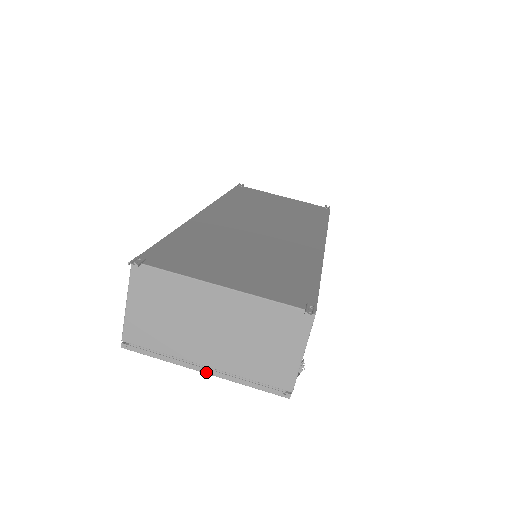
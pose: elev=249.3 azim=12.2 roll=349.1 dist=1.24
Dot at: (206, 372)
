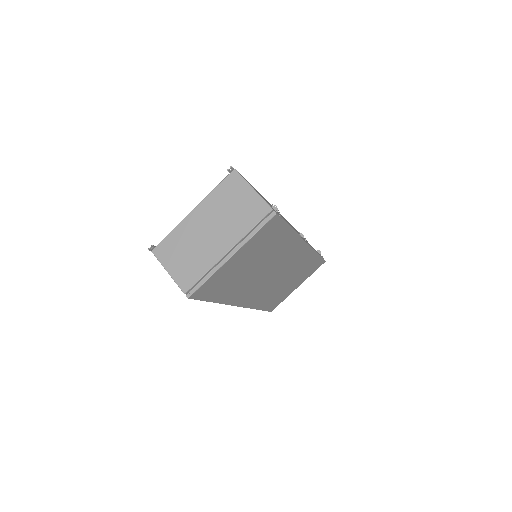
Dot at: (232, 255)
